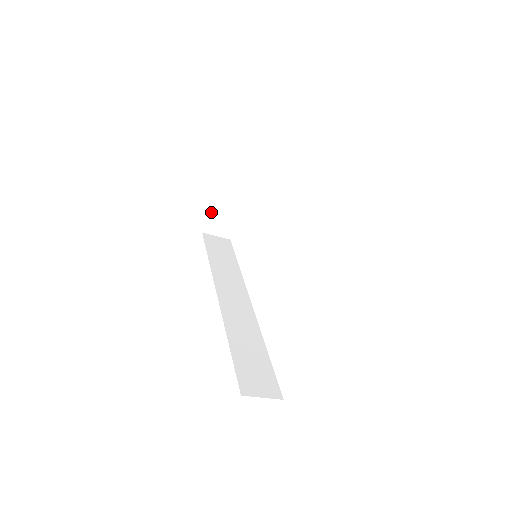
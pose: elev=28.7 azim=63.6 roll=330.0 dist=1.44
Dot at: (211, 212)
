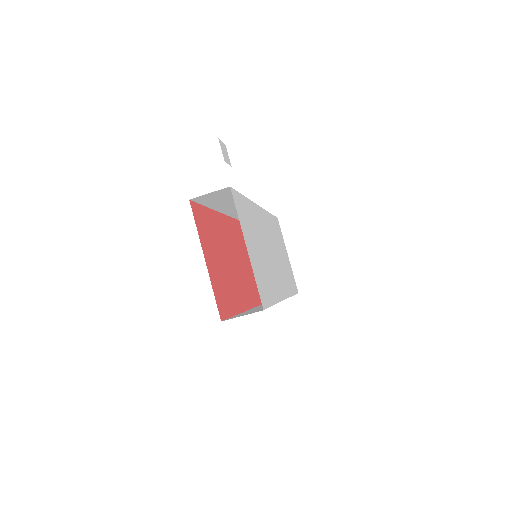
Dot at: occluded
